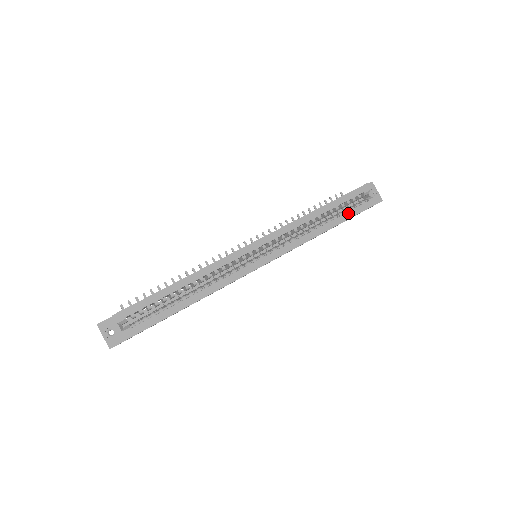
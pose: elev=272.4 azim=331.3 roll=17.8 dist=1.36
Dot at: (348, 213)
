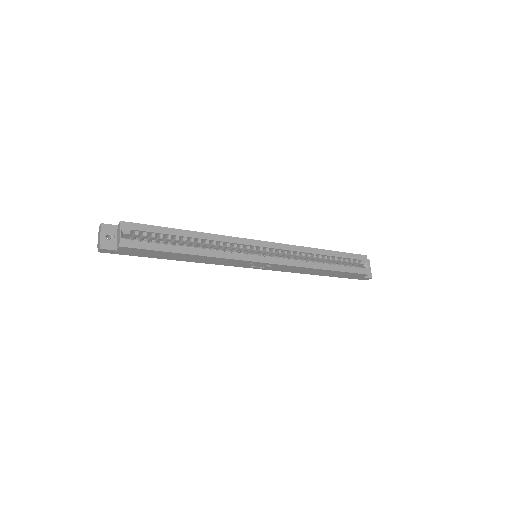
Dot at: (343, 267)
